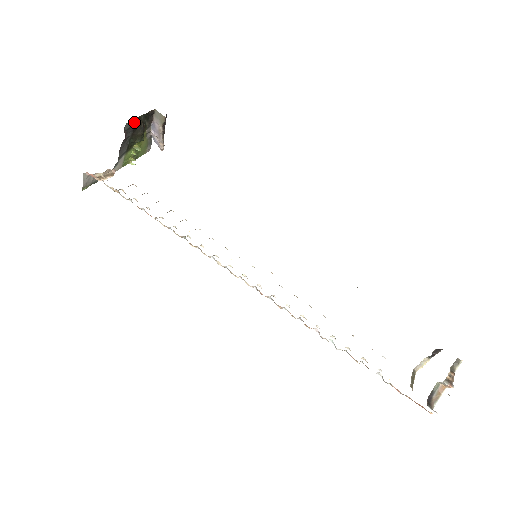
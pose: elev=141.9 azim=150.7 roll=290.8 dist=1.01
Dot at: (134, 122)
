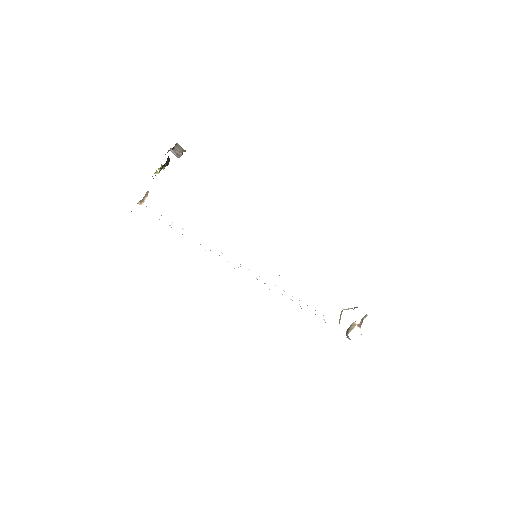
Dot at: occluded
